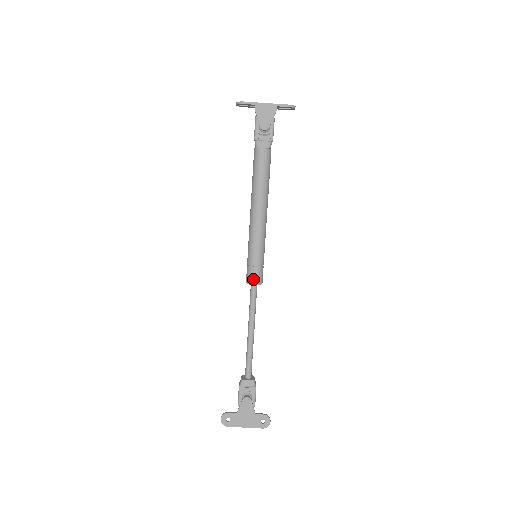
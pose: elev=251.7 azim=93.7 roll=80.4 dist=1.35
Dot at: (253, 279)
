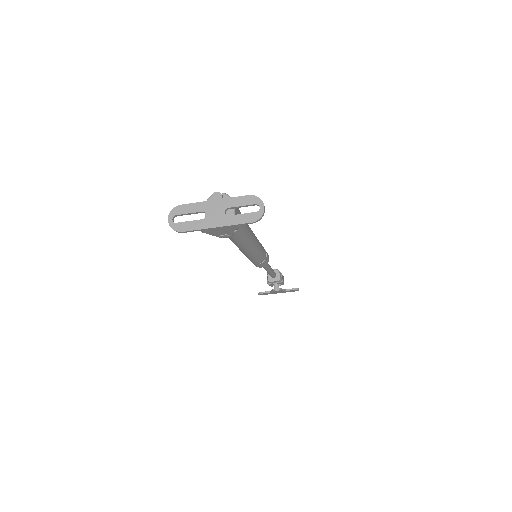
Dot at: (259, 267)
